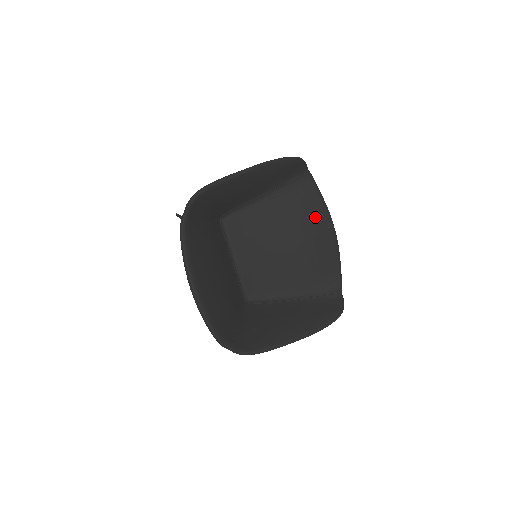
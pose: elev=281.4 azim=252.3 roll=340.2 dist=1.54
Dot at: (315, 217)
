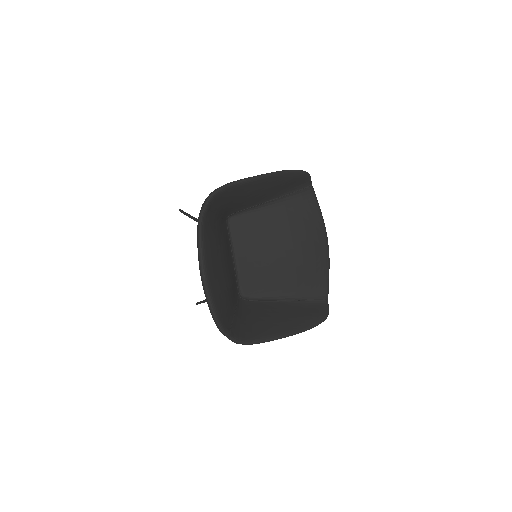
Dot at: (312, 228)
